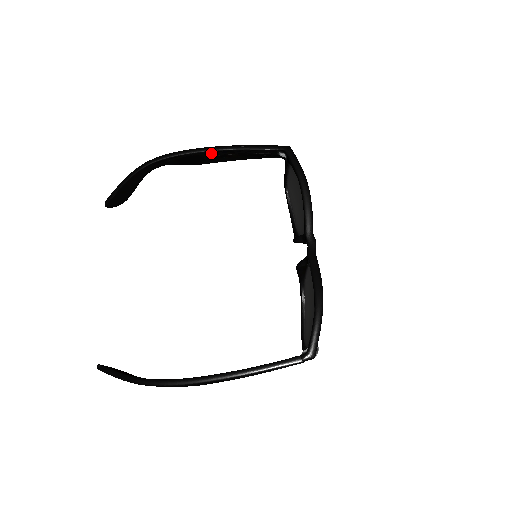
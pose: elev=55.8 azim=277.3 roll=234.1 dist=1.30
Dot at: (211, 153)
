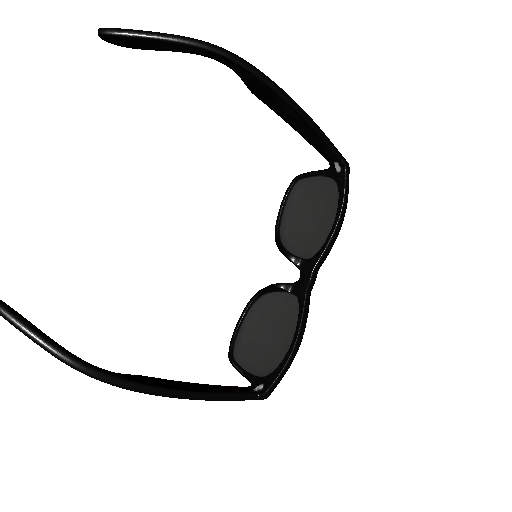
Dot at: (289, 107)
